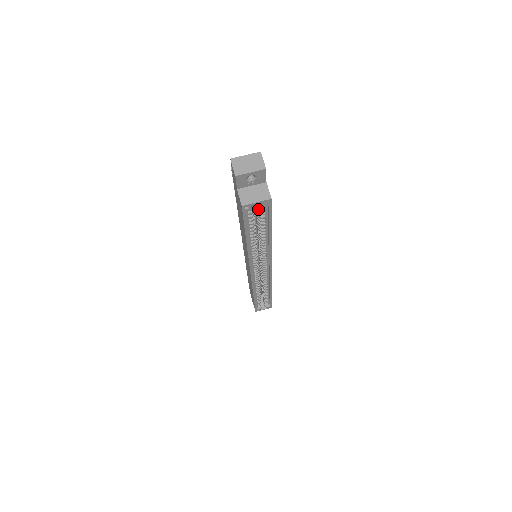
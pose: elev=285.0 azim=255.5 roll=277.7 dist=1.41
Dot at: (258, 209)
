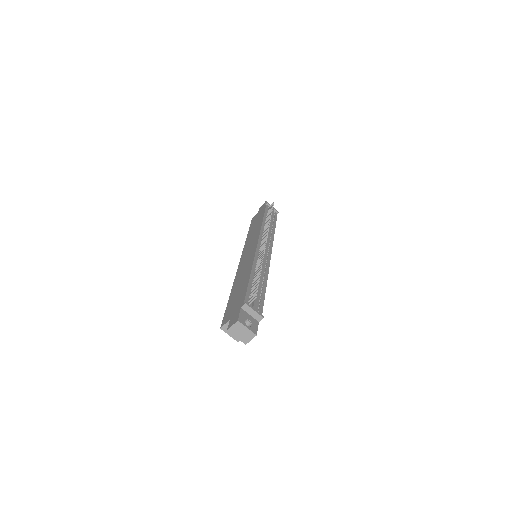
Dot at: occluded
